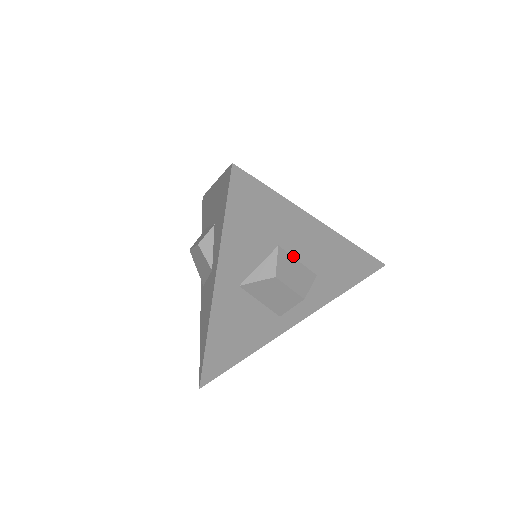
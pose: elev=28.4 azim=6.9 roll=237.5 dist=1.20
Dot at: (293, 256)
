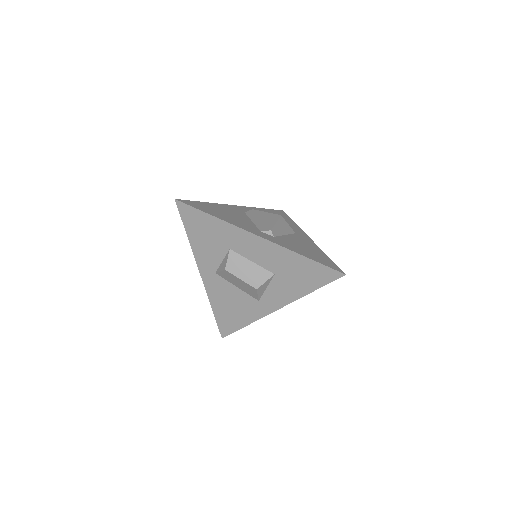
Dot at: (246, 257)
